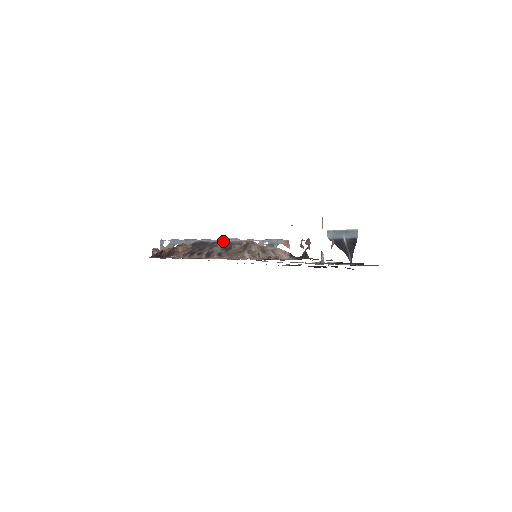
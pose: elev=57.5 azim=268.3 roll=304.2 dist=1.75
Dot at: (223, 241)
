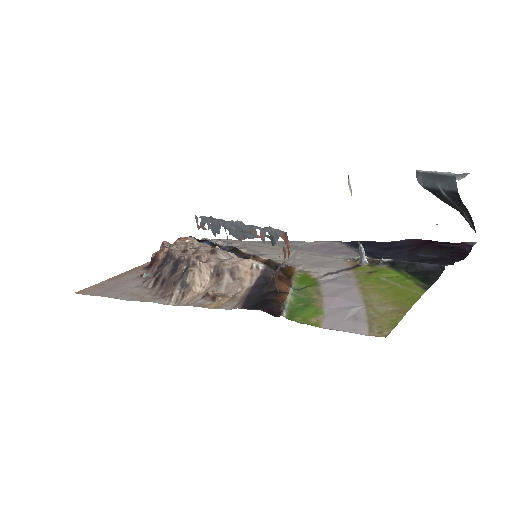
Dot at: (186, 249)
